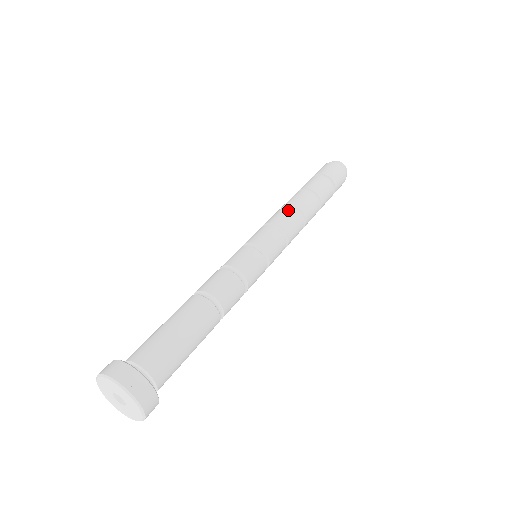
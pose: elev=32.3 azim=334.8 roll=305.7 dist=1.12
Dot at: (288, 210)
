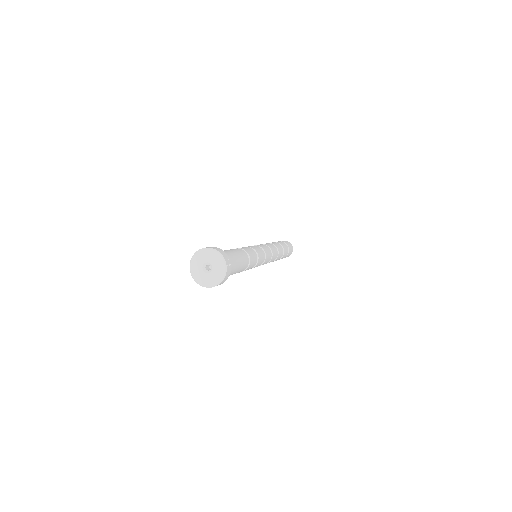
Dot at: (274, 246)
